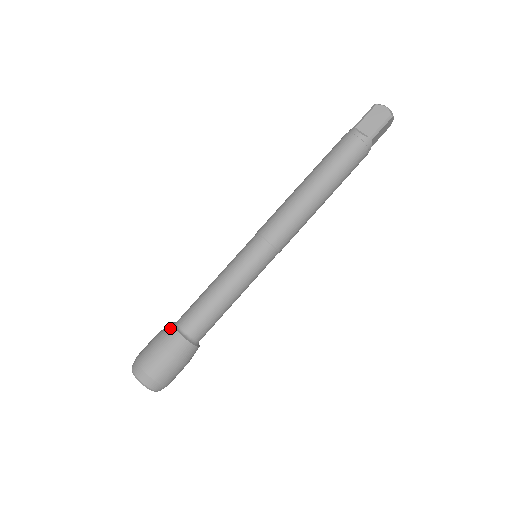
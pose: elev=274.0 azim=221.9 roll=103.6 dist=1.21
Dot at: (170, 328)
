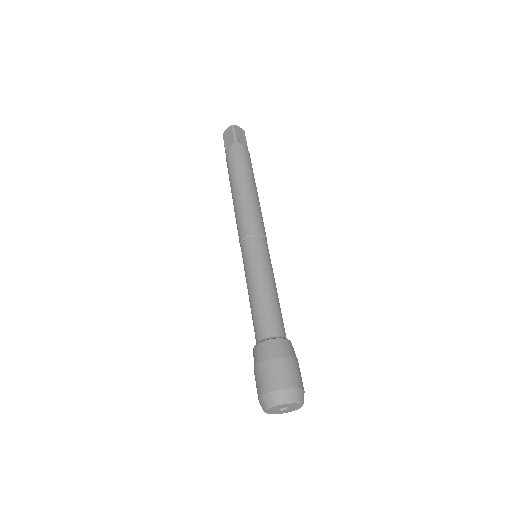
Dot at: (276, 342)
